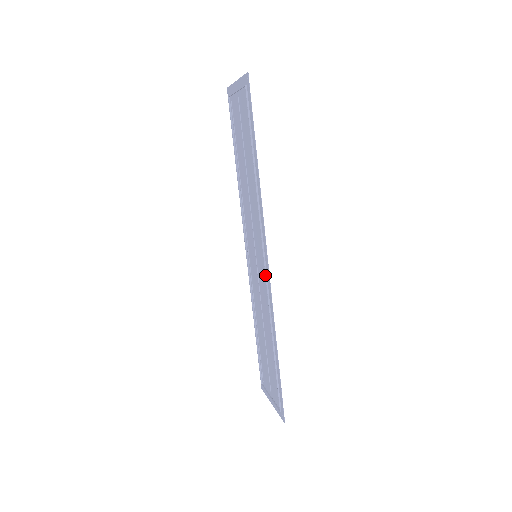
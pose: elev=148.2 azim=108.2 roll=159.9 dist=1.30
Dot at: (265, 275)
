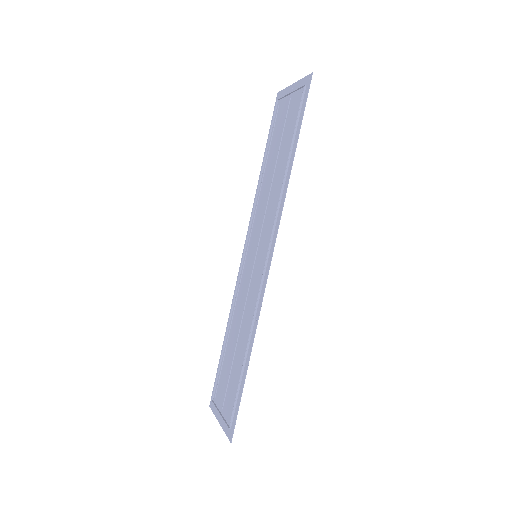
Dot at: (263, 273)
